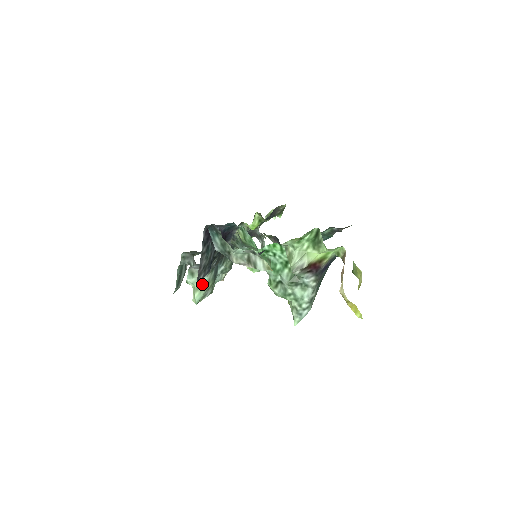
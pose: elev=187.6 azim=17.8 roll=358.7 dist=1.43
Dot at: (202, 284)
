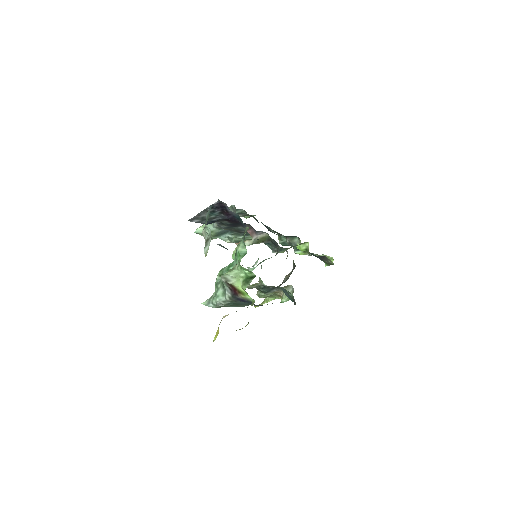
Dot at: occluded
